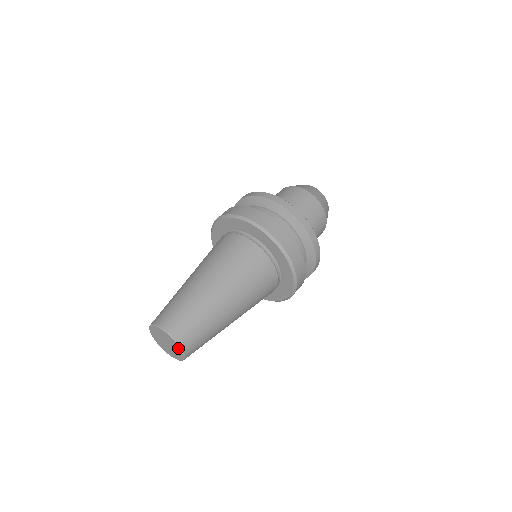
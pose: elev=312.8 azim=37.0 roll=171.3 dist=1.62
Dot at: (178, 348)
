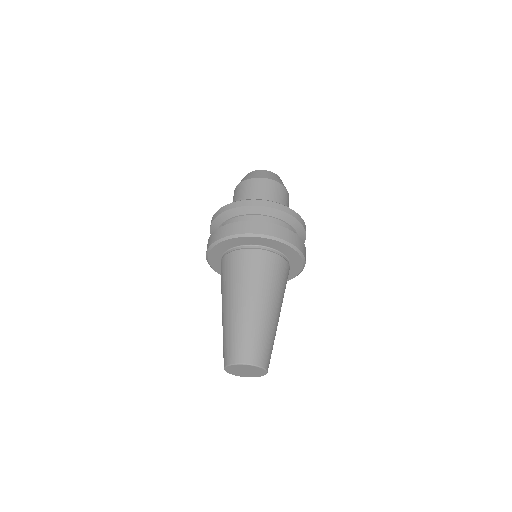
Dot at: (263, 372)
